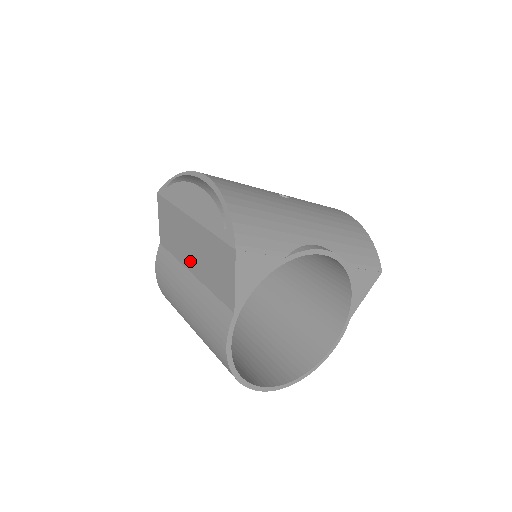
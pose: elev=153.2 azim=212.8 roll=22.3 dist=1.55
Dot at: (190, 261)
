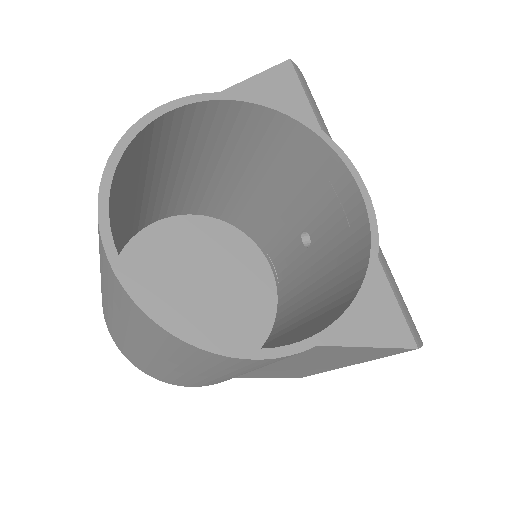
Dot at: occluded
